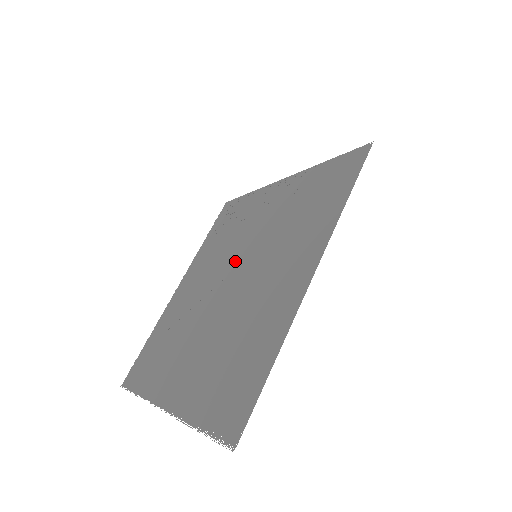
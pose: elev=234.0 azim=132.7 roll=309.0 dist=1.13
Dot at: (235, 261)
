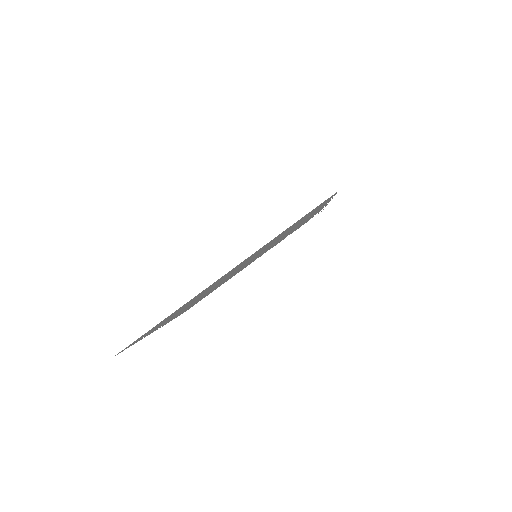
Dot at: occluded
